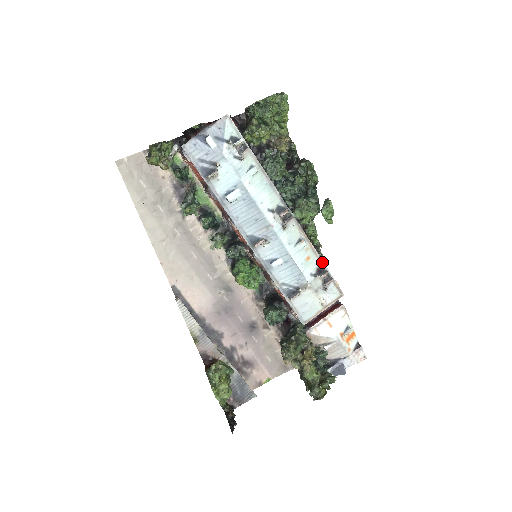
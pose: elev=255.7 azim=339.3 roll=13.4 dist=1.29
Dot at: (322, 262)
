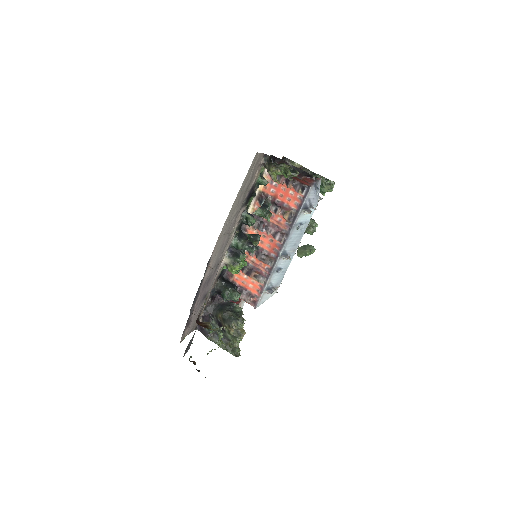
Dot at: occluded
